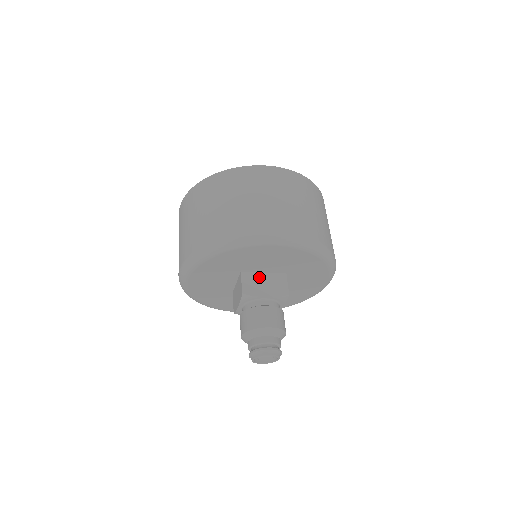
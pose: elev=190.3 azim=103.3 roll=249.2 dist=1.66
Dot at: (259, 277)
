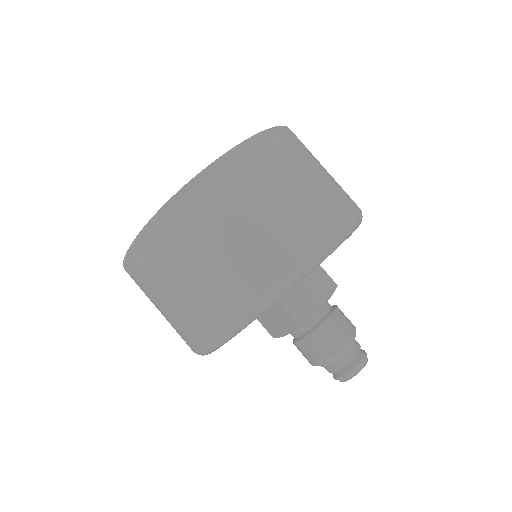
Dot at: (297, 289)
